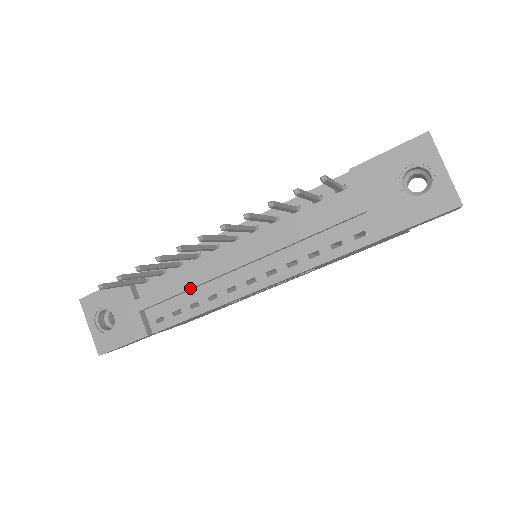
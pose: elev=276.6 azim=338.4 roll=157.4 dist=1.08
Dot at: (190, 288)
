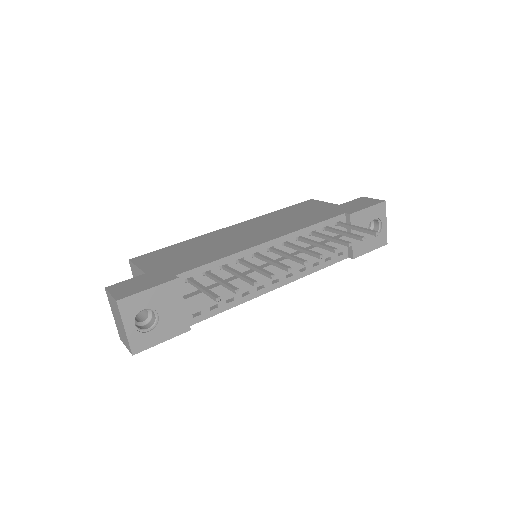
Dot at: occluded
